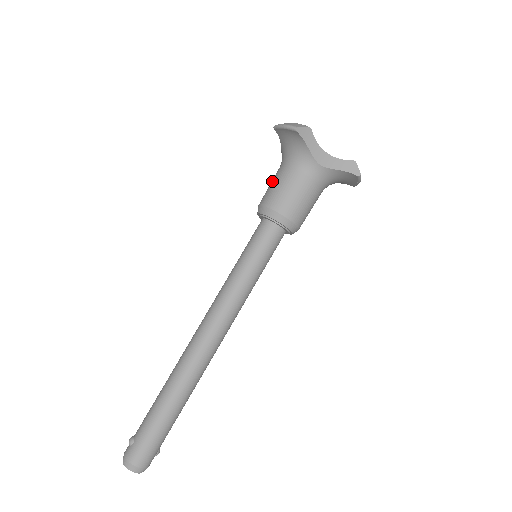
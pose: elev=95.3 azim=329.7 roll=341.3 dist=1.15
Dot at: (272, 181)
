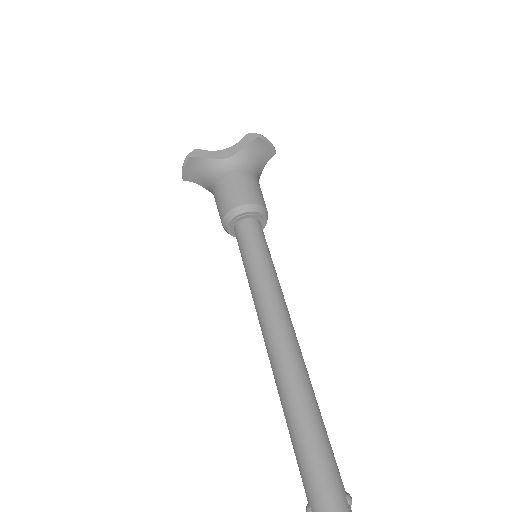
Dot at: occluded
